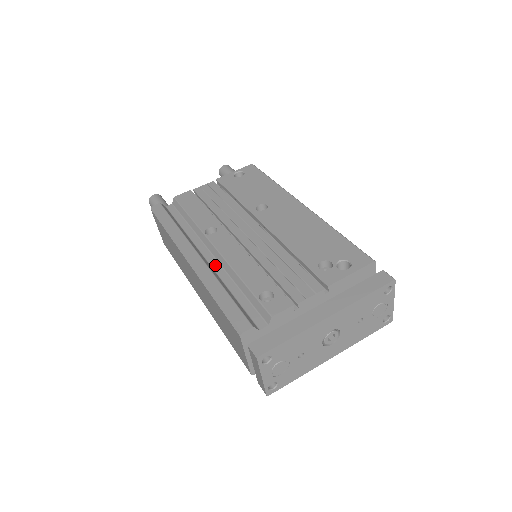
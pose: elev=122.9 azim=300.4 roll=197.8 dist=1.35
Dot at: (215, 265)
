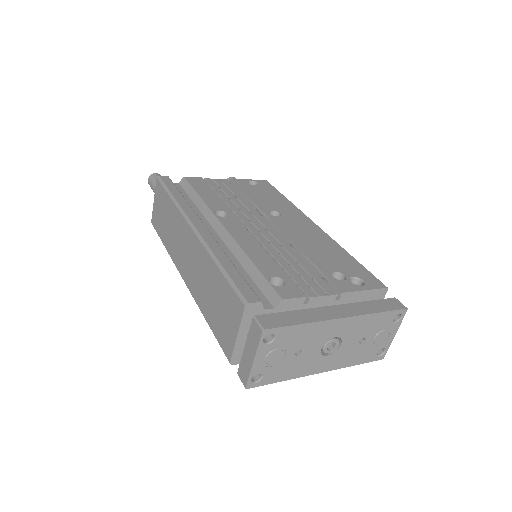
Dot at: (220, 243)
